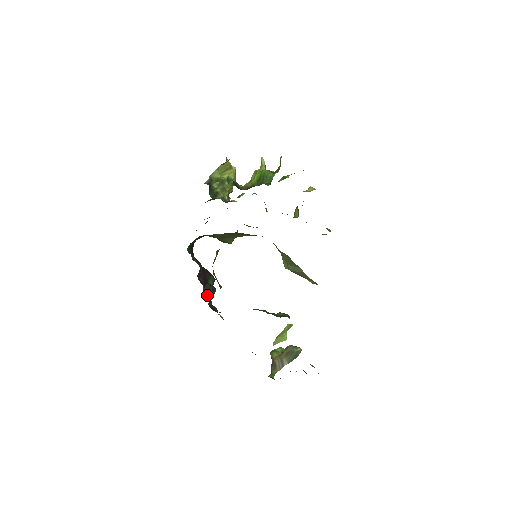
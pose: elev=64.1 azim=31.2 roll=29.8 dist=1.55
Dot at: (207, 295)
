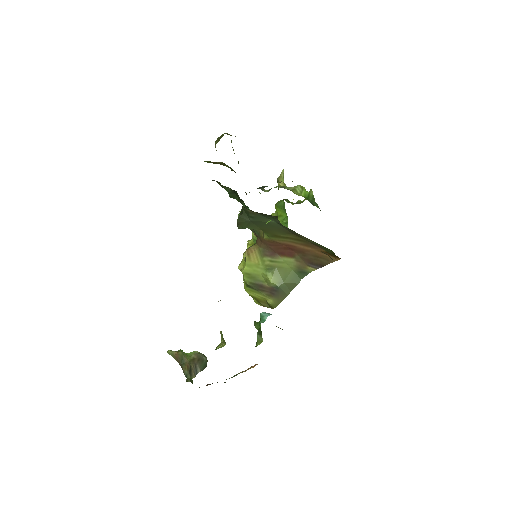
Dot at: occluded
